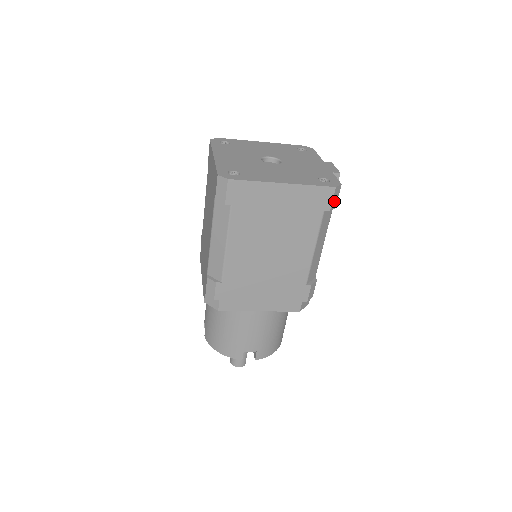
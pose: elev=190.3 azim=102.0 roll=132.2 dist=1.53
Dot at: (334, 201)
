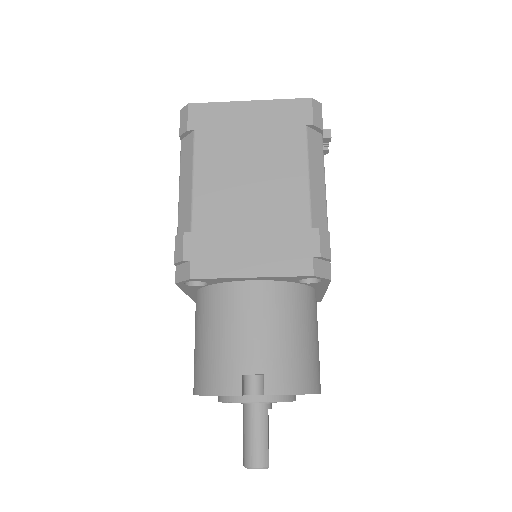
Dot at: (317, 118)
